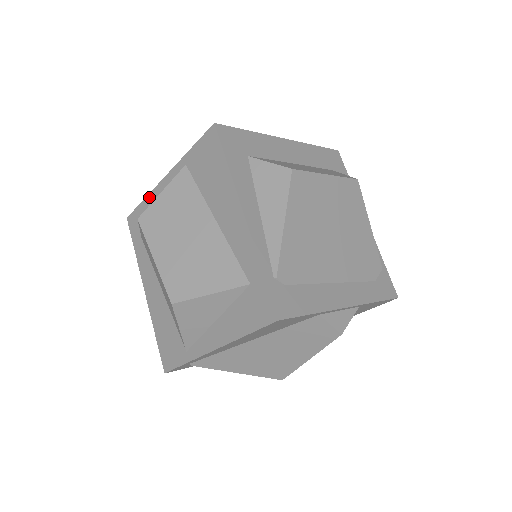
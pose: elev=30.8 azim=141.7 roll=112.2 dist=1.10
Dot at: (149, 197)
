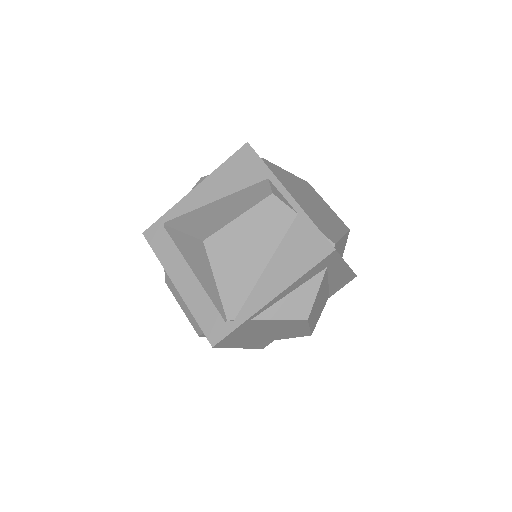
Dot at: occluded
